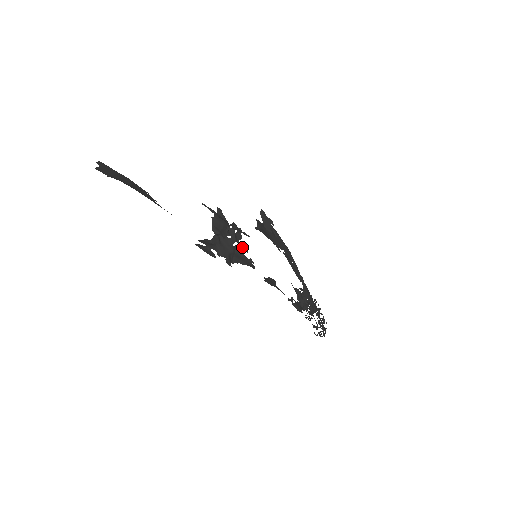
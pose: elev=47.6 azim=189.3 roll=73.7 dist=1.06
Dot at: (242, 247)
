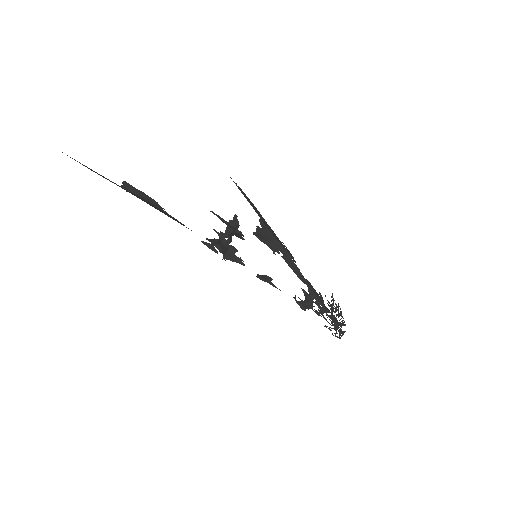
Dot at: (234, 247)
